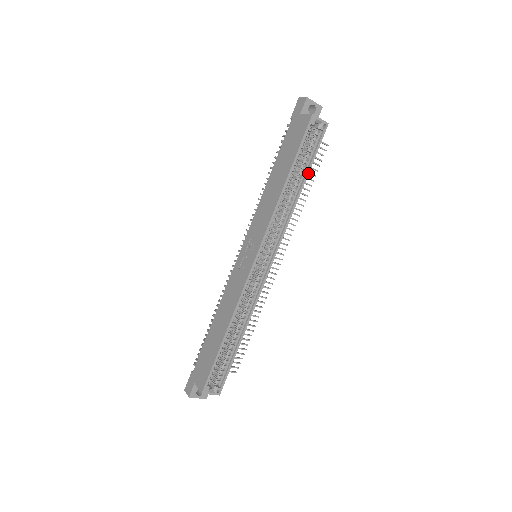
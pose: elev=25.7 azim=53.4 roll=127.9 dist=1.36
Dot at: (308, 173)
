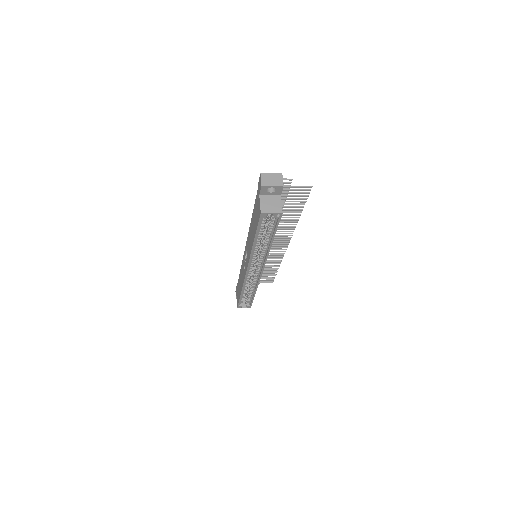
Dot at: occluded
